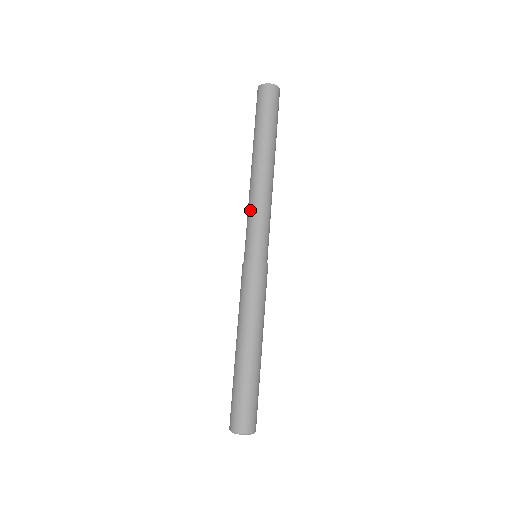
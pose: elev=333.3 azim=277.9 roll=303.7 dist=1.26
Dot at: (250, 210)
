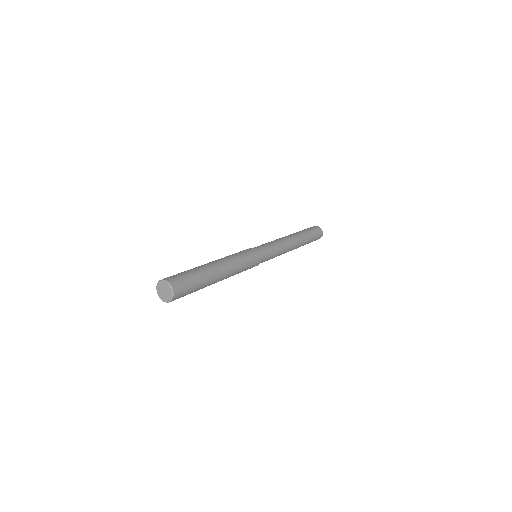
Dot at: occluded
